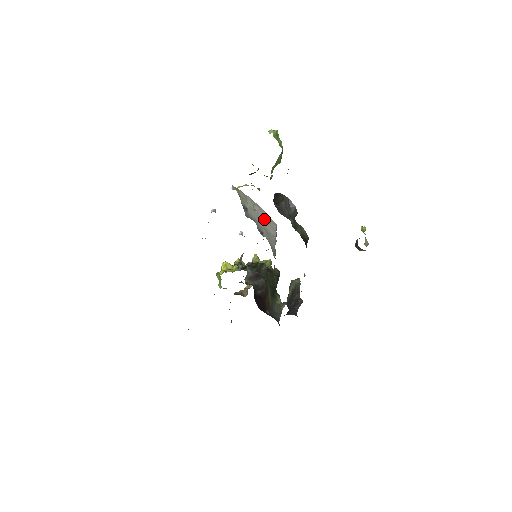
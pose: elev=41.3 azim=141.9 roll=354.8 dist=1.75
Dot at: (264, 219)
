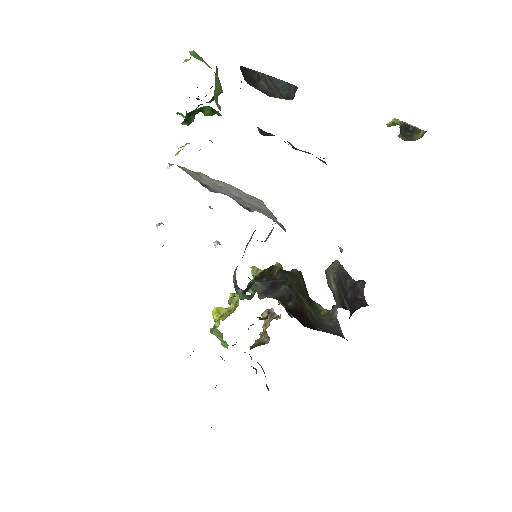
Dot at: (240, 195)
